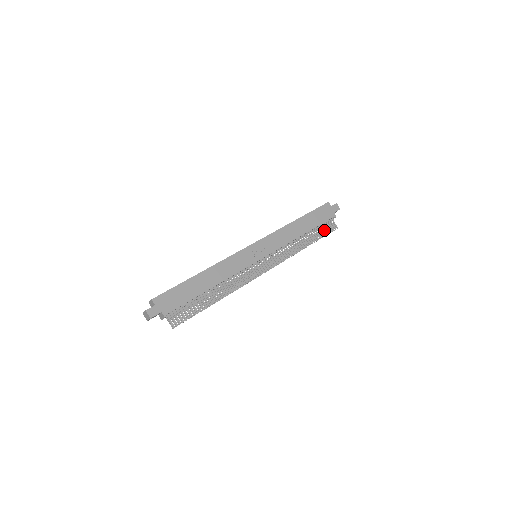
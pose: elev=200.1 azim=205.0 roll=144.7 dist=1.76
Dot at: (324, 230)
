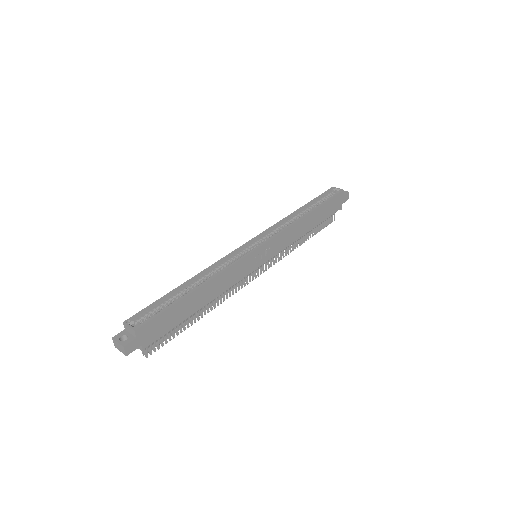
Dot at: (323, 221)
